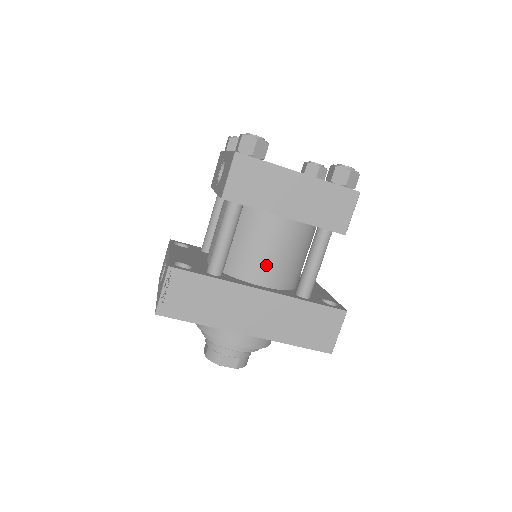
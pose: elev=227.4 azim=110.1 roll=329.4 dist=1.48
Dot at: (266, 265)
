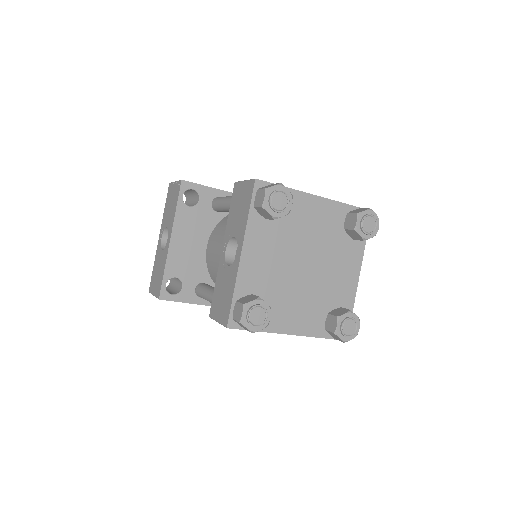
Dot at: occluded
